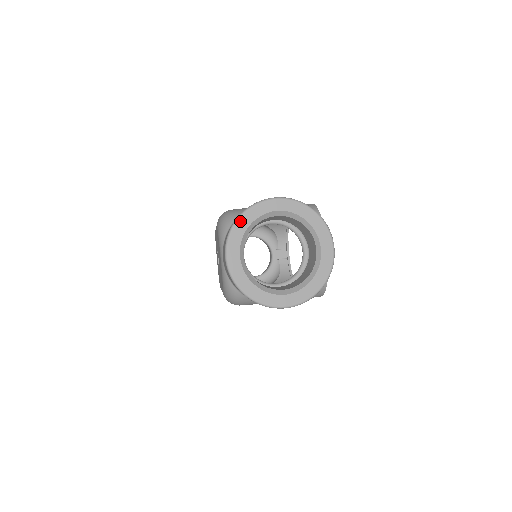
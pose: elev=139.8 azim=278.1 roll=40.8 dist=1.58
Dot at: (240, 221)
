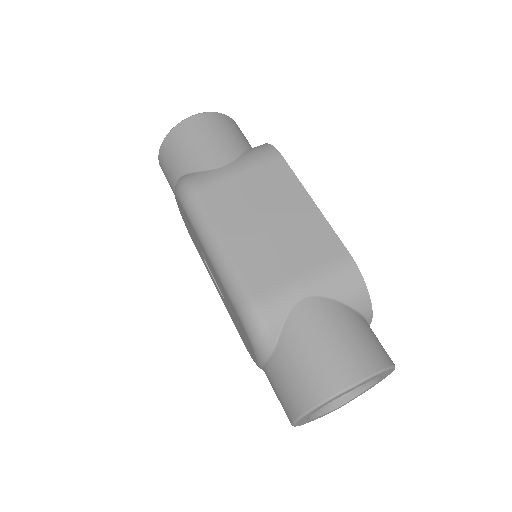
Dot at: (313, 411)
